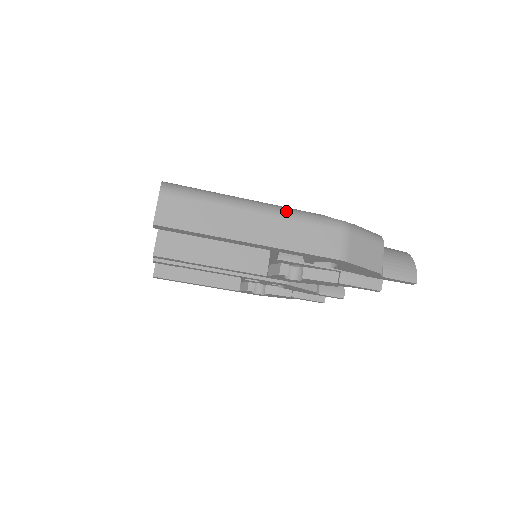
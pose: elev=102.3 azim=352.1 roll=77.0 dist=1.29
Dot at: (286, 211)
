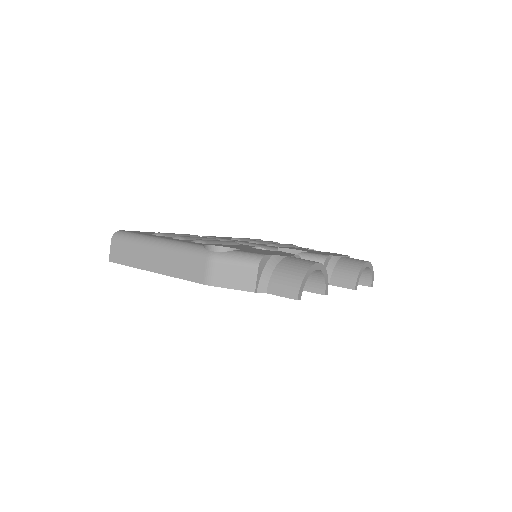
Dot at: (174, 247)
